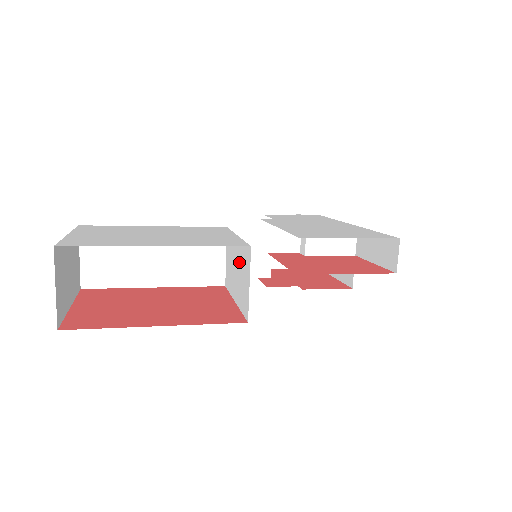
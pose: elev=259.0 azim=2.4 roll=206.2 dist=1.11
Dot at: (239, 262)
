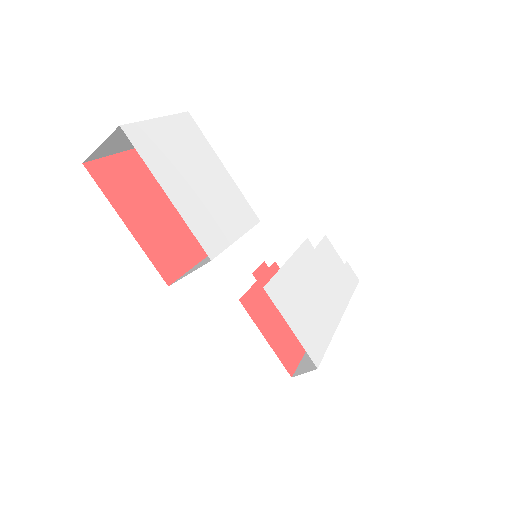
Dot at: occluded
